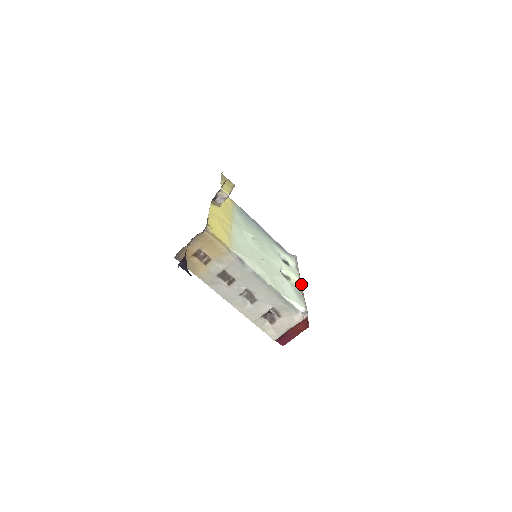
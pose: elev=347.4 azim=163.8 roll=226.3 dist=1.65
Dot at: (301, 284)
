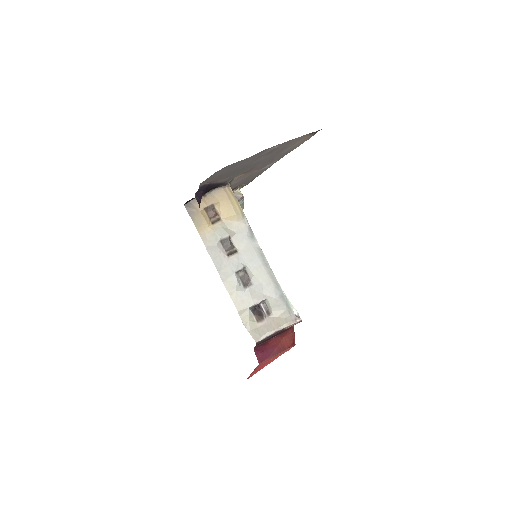
Dot at: occluded
